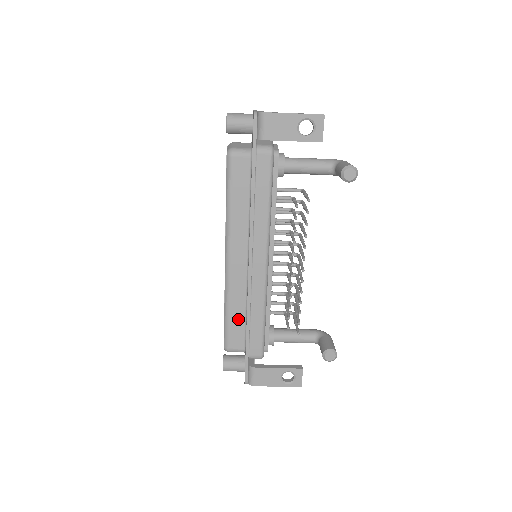
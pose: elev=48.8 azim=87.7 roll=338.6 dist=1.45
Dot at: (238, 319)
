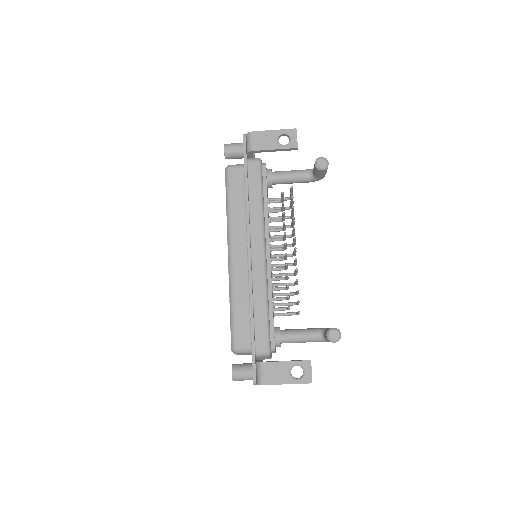
Dot at: (243, 313)
